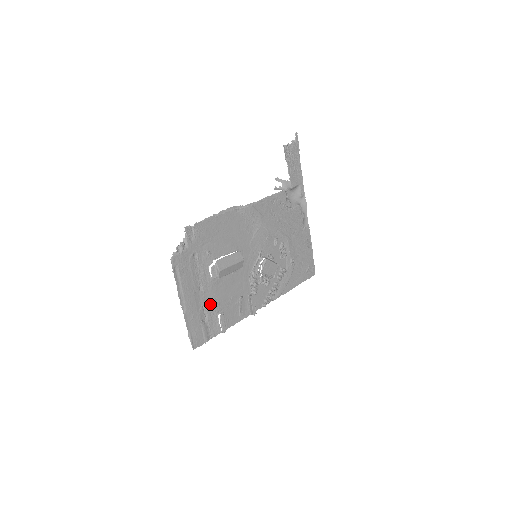
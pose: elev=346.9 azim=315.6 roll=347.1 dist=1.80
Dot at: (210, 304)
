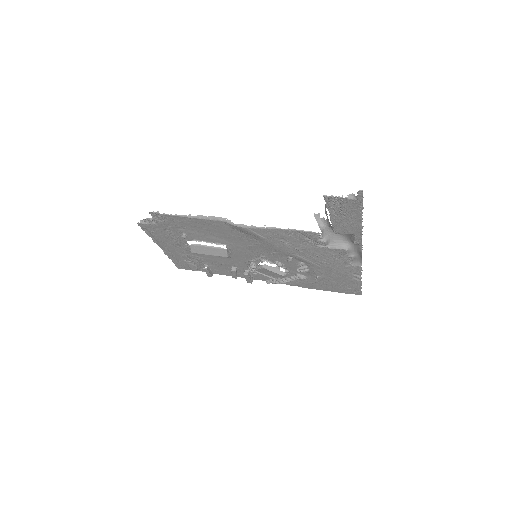
Dot at: (194, 257)
